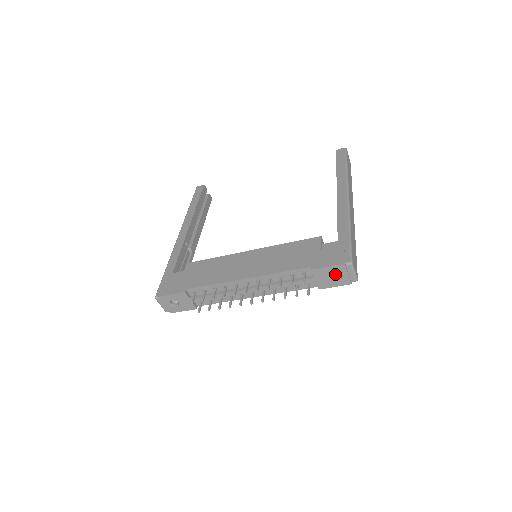
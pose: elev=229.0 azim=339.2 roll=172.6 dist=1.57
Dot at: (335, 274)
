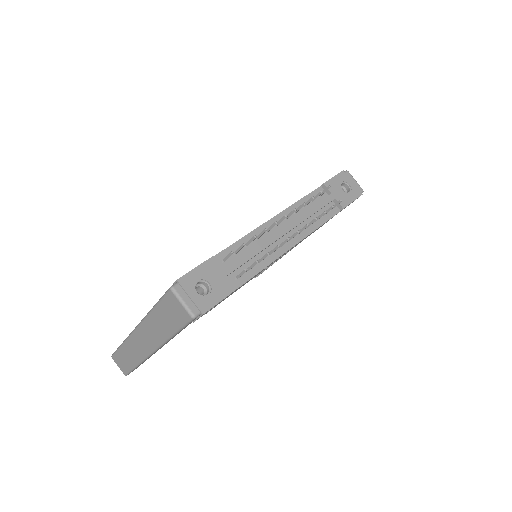
Dot at: occluded
